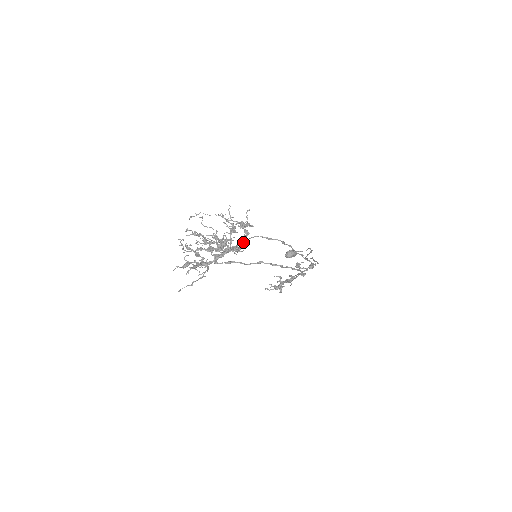
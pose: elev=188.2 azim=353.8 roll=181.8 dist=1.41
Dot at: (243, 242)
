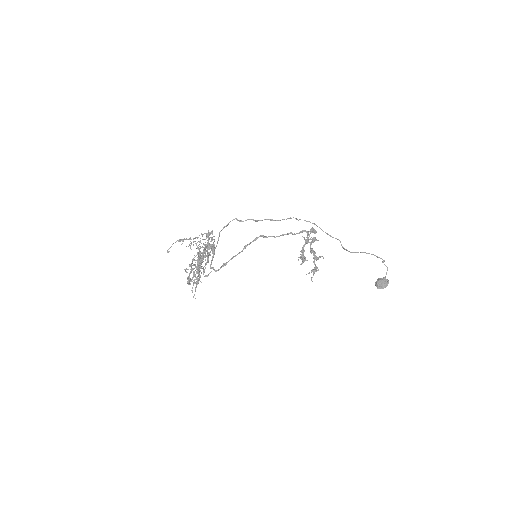
Dot at: (208, 239)
